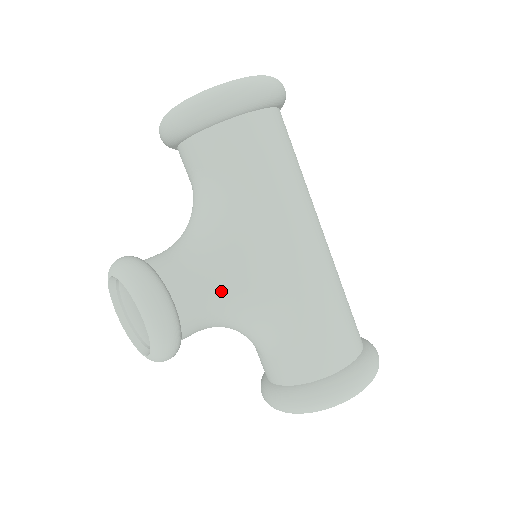
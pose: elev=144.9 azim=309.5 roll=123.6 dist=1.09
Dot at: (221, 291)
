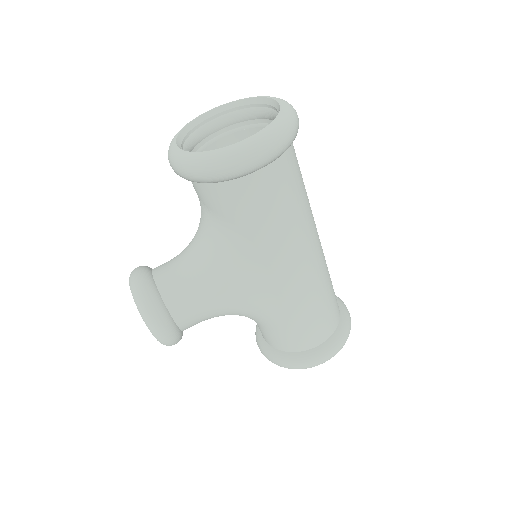
Dot at: (214, 308)
